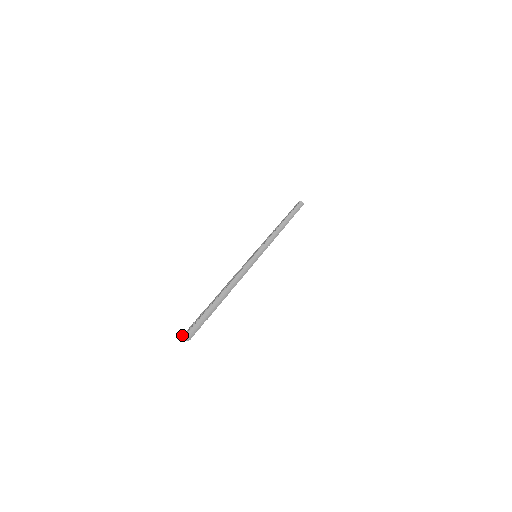
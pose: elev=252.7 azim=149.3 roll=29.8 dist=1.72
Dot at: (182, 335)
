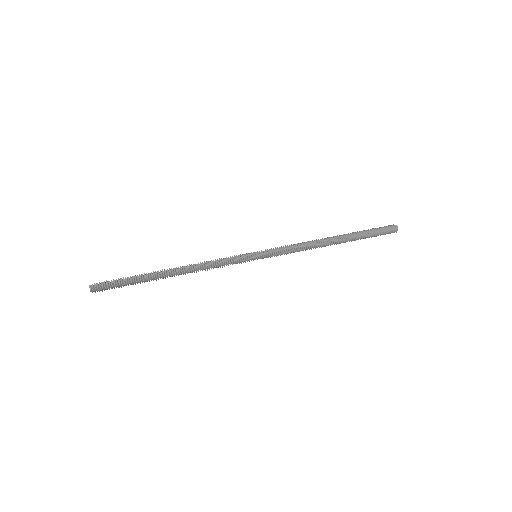
Dot at: occluded
